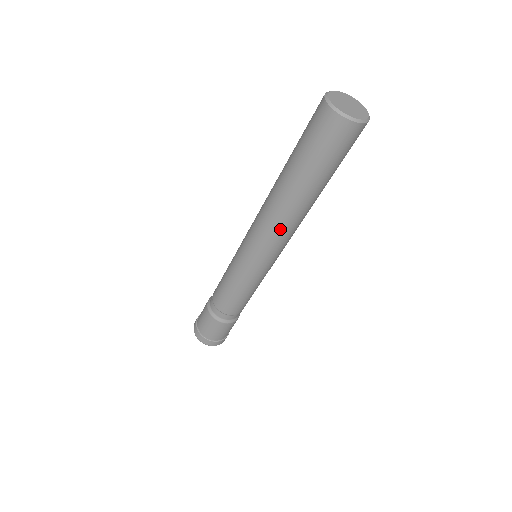
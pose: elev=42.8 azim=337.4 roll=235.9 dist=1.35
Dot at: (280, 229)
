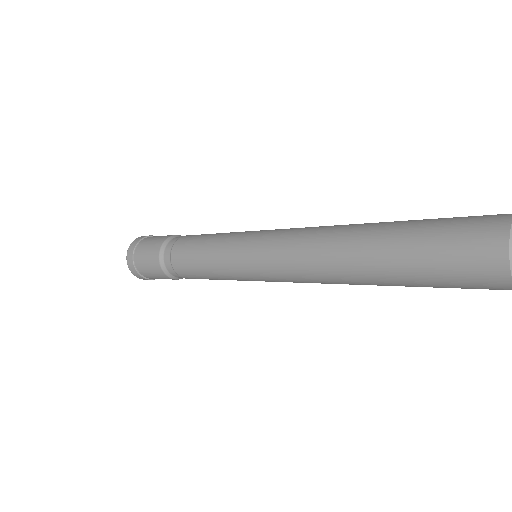
Dot at: (312, 278)
